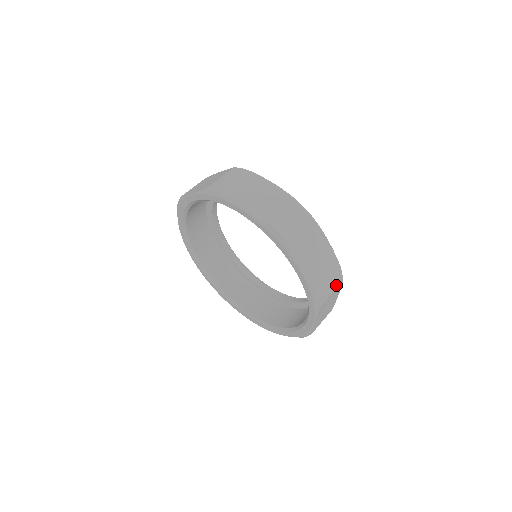
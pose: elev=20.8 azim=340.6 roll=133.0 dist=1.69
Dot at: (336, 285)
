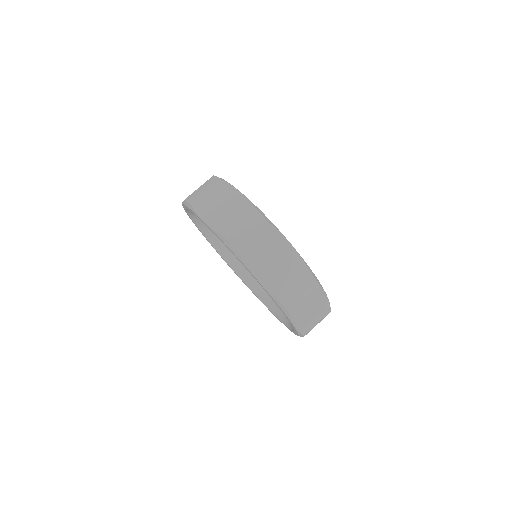
Dot at: occluded
